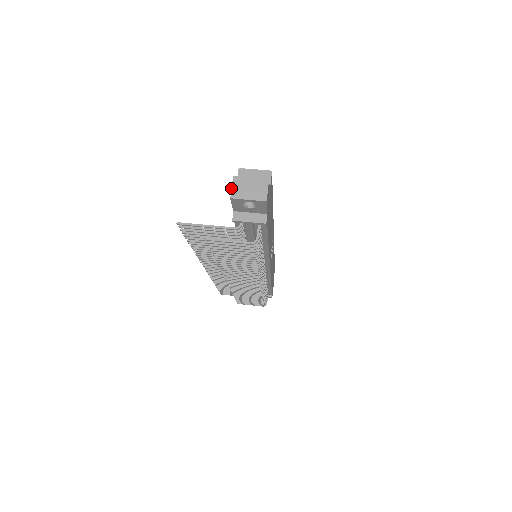
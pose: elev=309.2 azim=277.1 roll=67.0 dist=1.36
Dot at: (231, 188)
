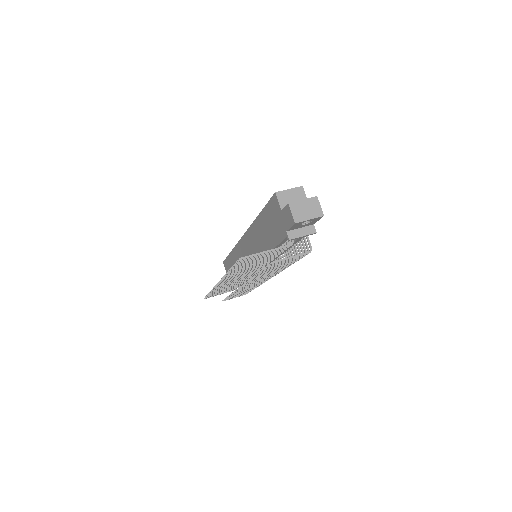
Dot at: (292, 214)
